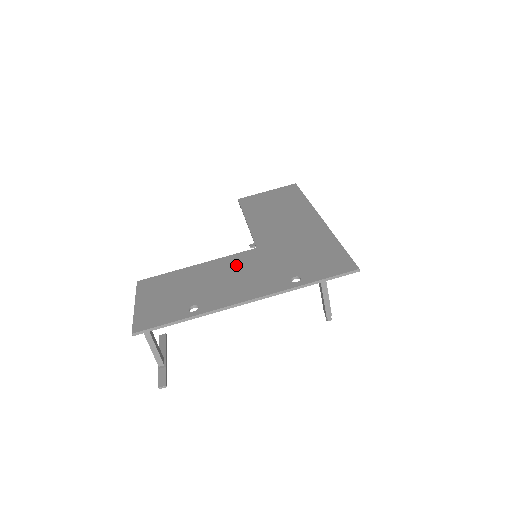
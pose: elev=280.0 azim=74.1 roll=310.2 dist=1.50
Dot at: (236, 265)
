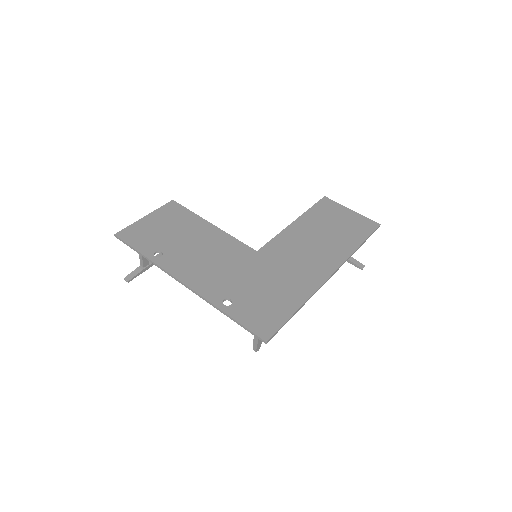
Dot at: (225, 250)
